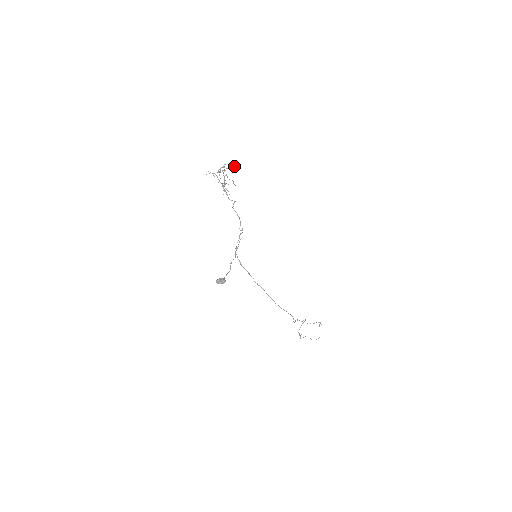
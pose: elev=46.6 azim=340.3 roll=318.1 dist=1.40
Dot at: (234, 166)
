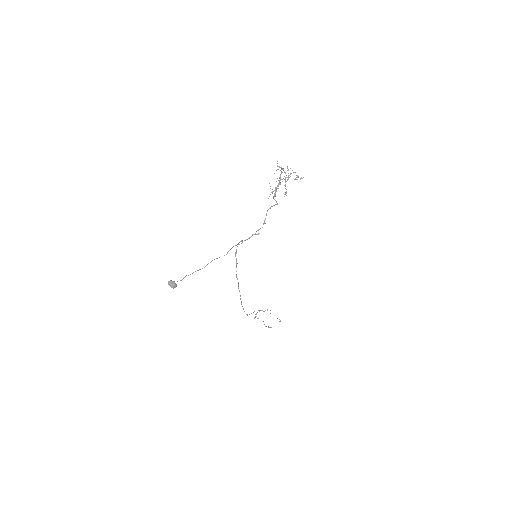
Dot at: occluded
